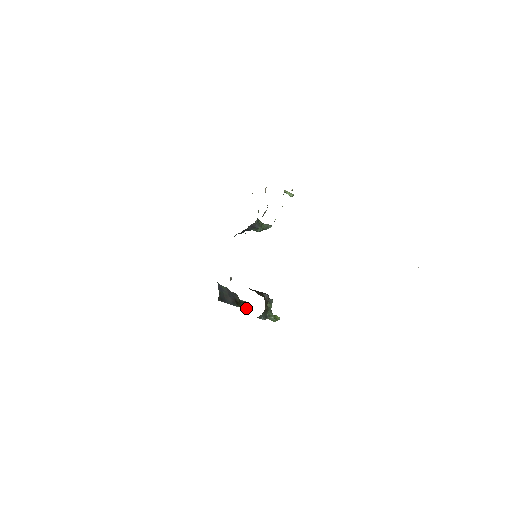
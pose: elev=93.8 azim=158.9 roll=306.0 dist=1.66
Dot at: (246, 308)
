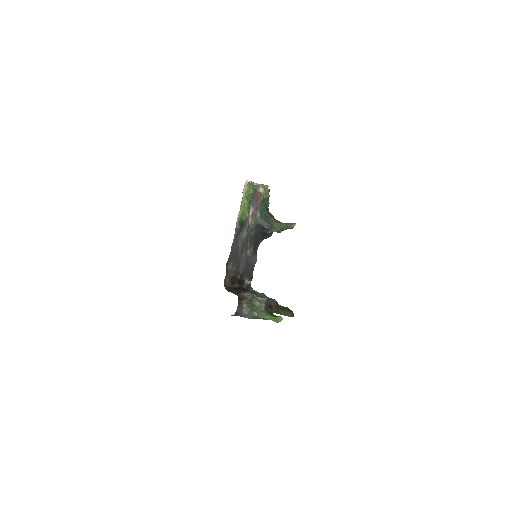
Dot at: (284, 314)
